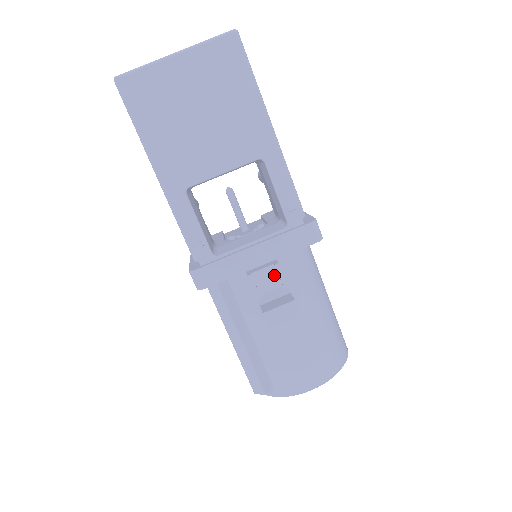
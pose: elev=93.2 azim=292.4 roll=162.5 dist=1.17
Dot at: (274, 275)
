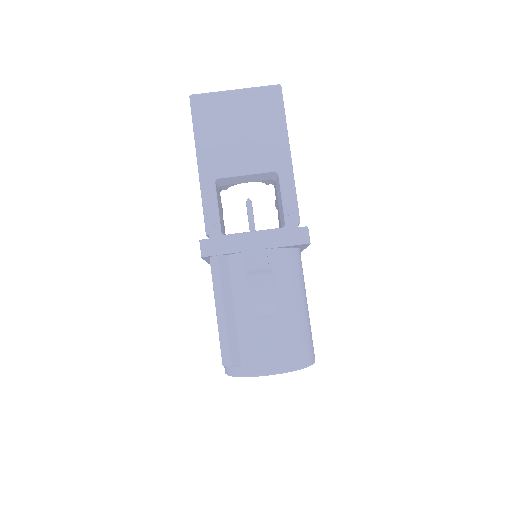
Dot at: (264, 257)
